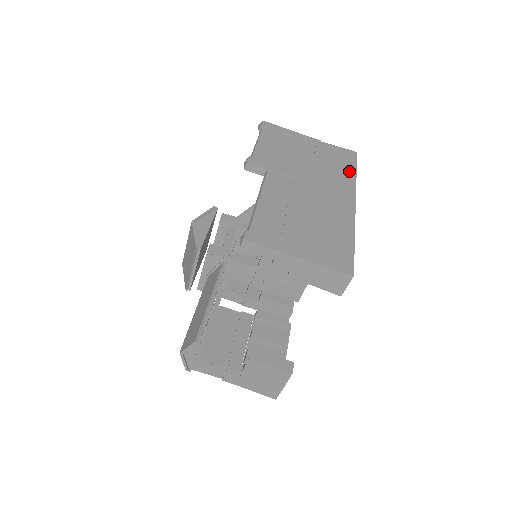
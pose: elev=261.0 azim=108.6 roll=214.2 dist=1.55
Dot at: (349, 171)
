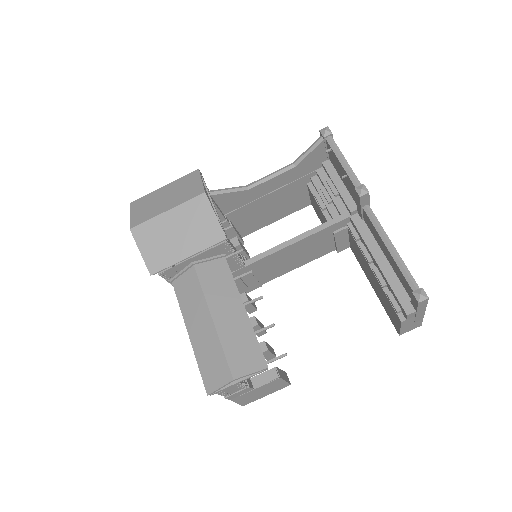
Dot at: occluded
